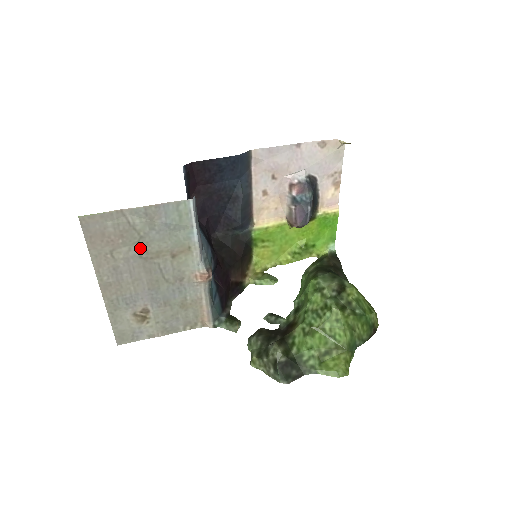
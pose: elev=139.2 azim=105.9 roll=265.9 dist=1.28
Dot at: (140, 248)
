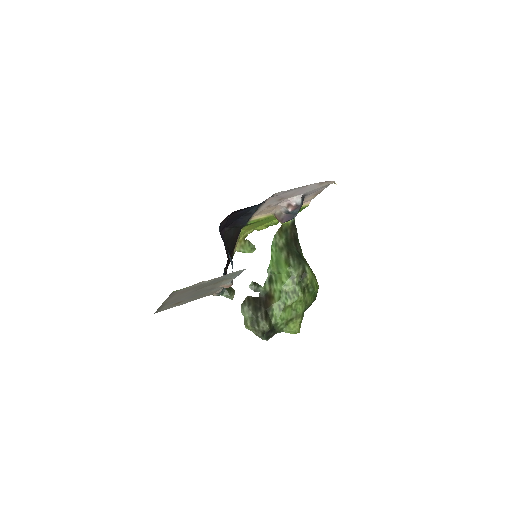
Dot at: (199, 288)
